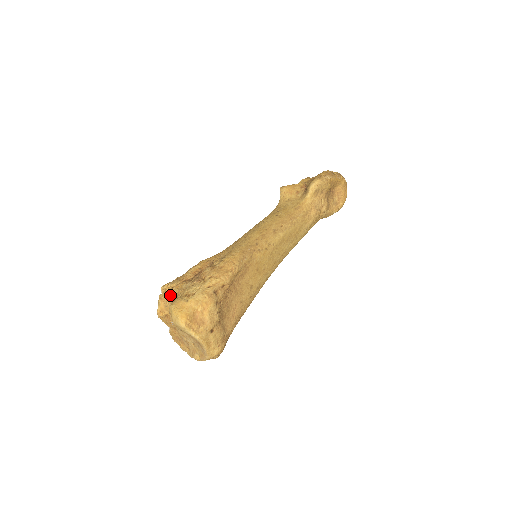
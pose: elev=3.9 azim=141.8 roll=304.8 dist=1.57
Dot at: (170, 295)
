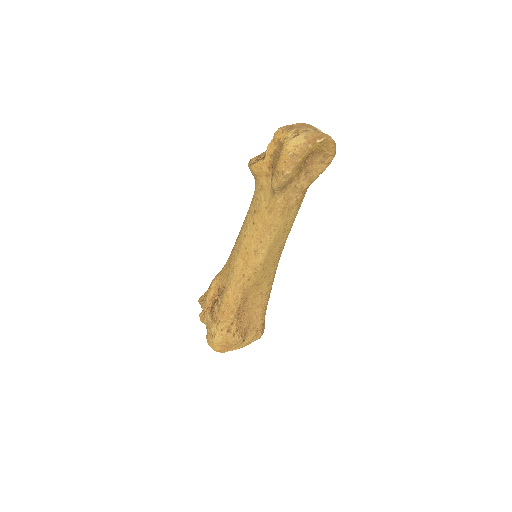
Dot at: (204, 321)
